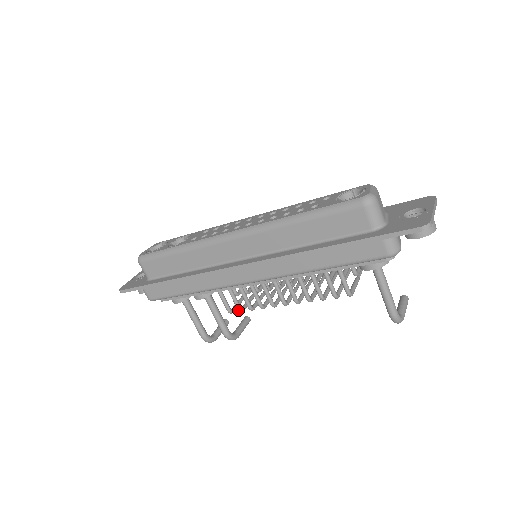
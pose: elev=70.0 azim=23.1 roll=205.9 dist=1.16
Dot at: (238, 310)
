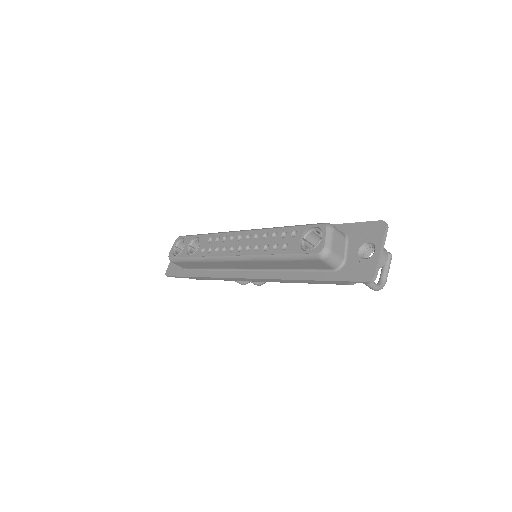
Dot at: occluded
